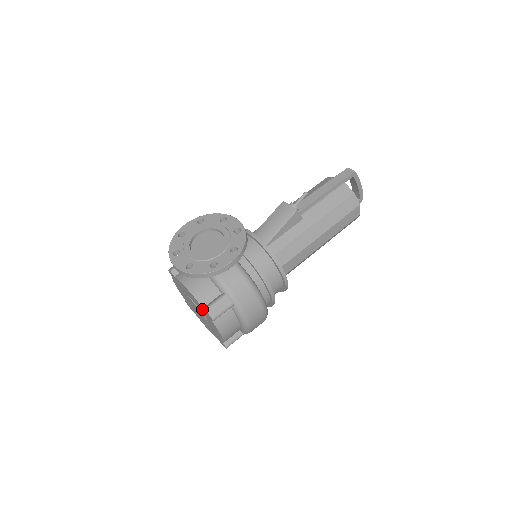
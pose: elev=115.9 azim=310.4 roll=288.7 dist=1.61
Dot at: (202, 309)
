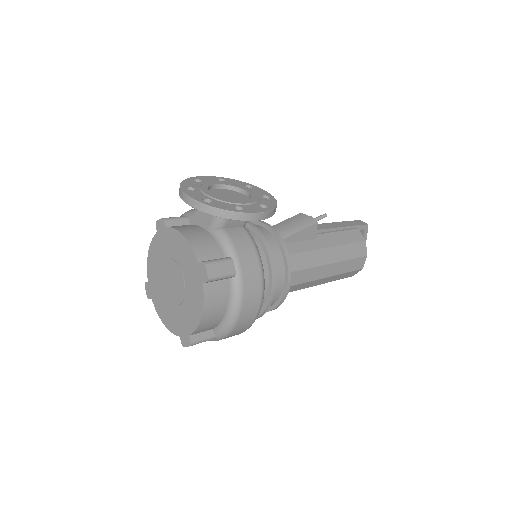
Dot at: (193, 267)
